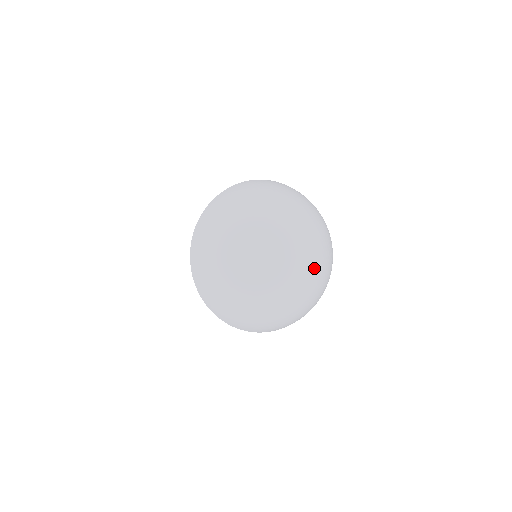
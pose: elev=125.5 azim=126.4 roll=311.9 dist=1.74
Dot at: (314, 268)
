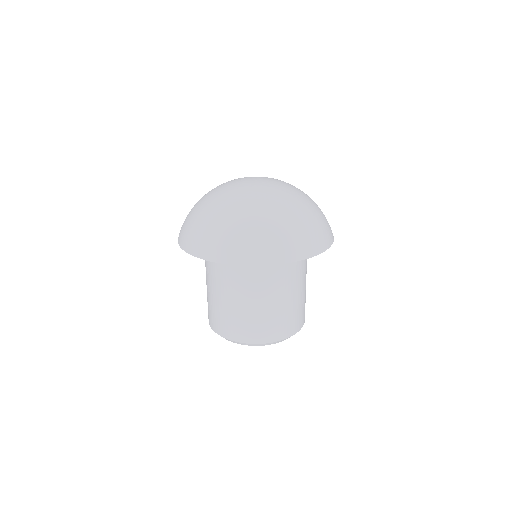
Dot at: (281, 188)
